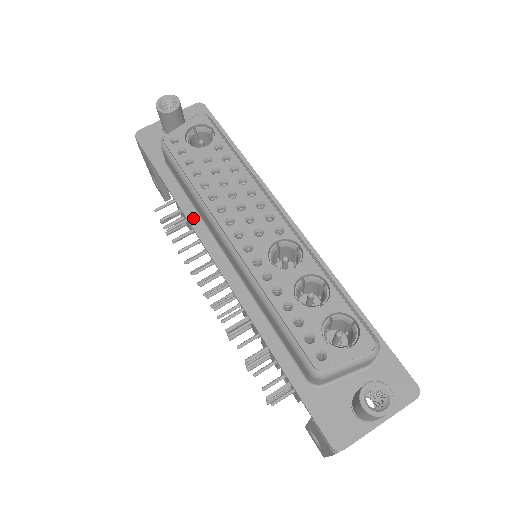
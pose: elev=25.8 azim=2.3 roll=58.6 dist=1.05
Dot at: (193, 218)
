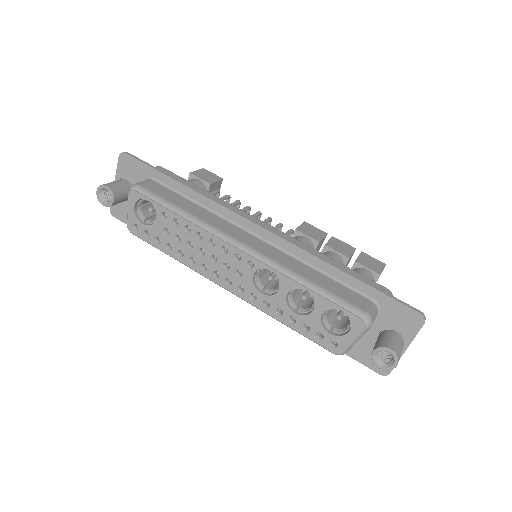
Dot at: occluded
